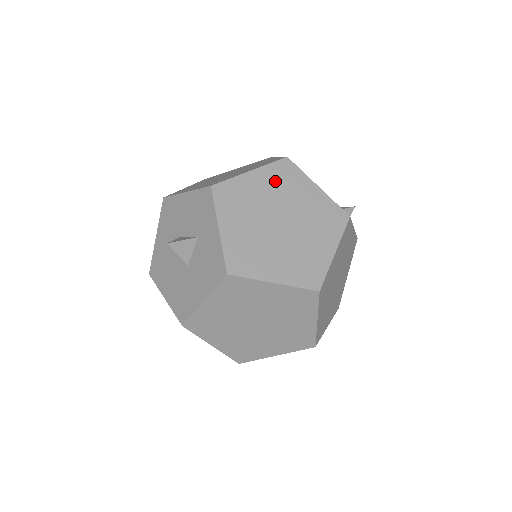
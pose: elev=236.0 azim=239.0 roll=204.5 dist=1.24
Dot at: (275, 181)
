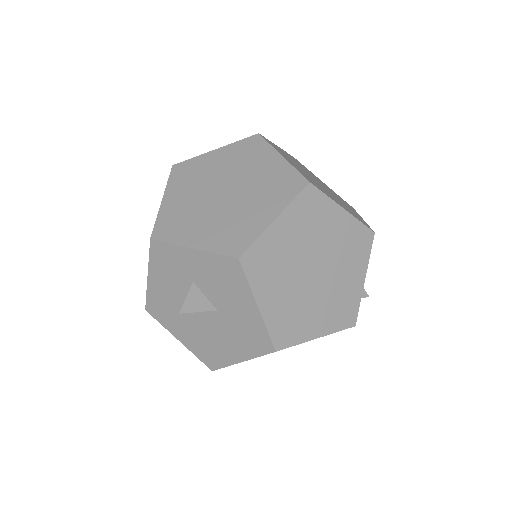
Dot at: (185, 183)
